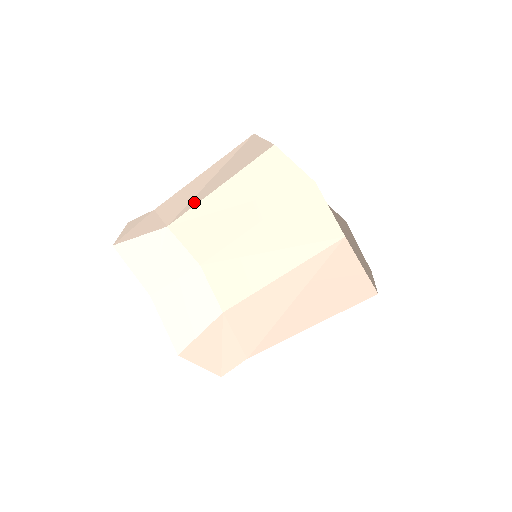
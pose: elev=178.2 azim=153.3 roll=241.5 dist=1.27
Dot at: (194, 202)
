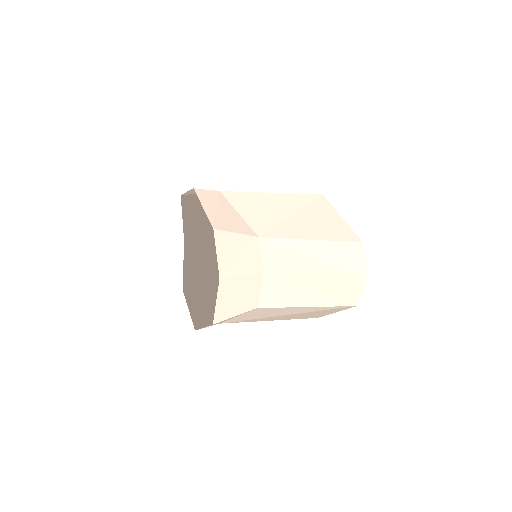
Dot at: (286, 232)
